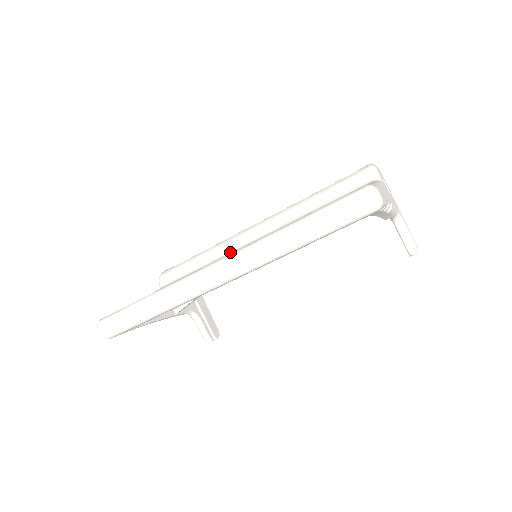
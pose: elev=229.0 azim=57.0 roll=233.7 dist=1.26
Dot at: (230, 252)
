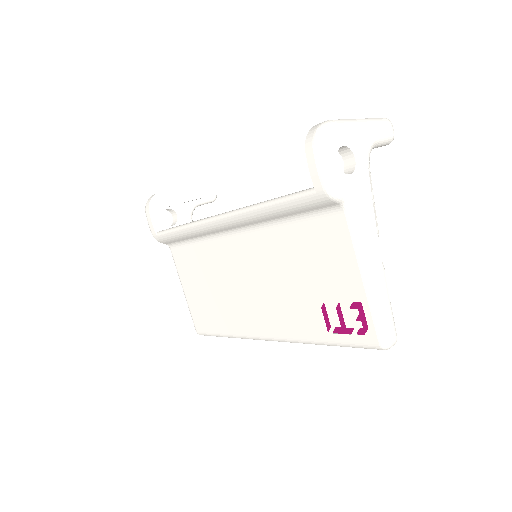
Dot at: (215, 236)
